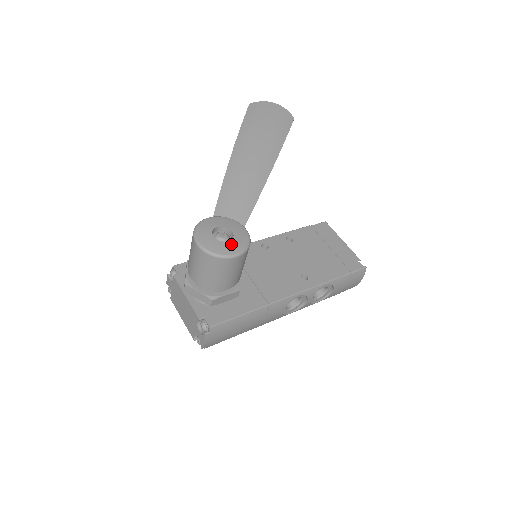
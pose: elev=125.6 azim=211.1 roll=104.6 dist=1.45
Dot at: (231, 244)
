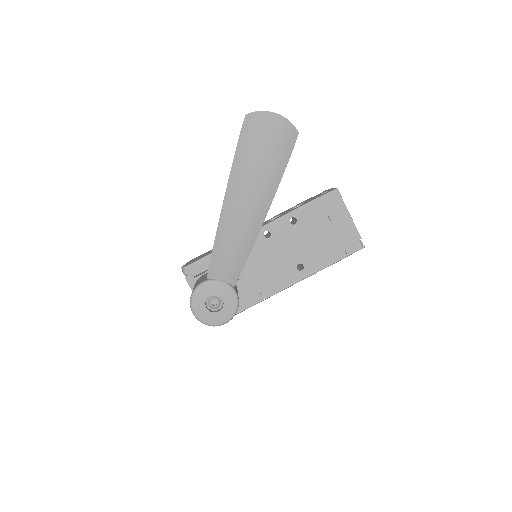
Dot at: (221, 314)
